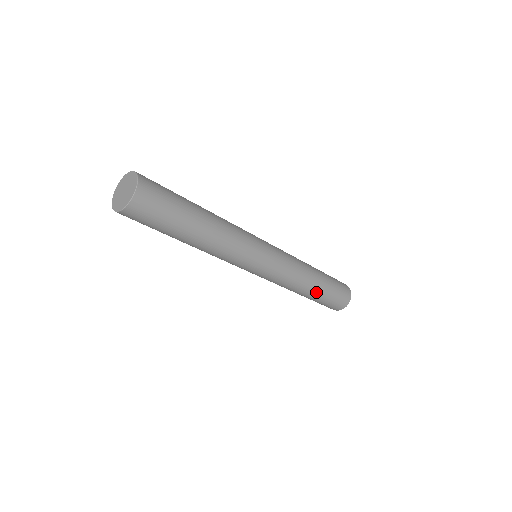
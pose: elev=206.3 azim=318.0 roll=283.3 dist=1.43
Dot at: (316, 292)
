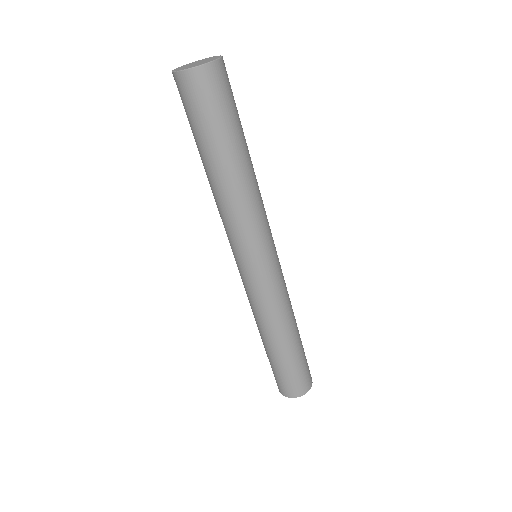
Dot at: (285, 349)
